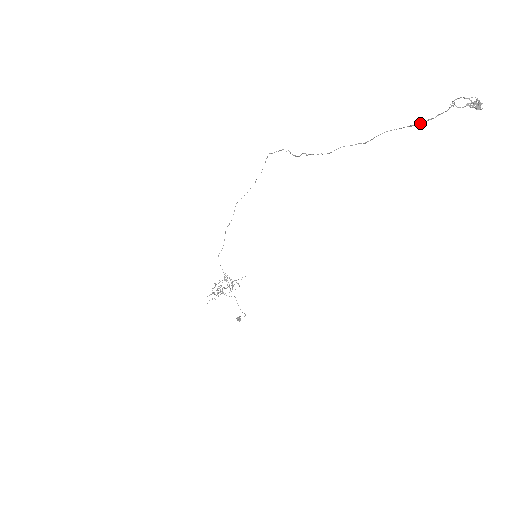
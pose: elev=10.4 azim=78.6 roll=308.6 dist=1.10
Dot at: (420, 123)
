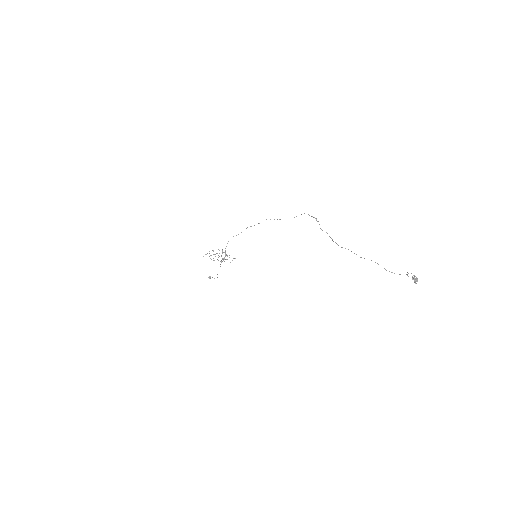
Dot at: (389, 271)
